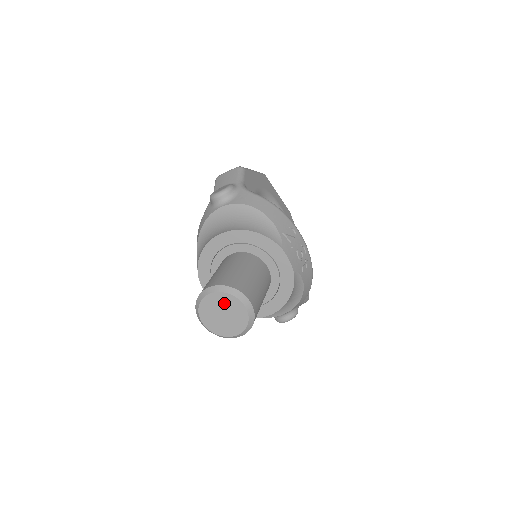
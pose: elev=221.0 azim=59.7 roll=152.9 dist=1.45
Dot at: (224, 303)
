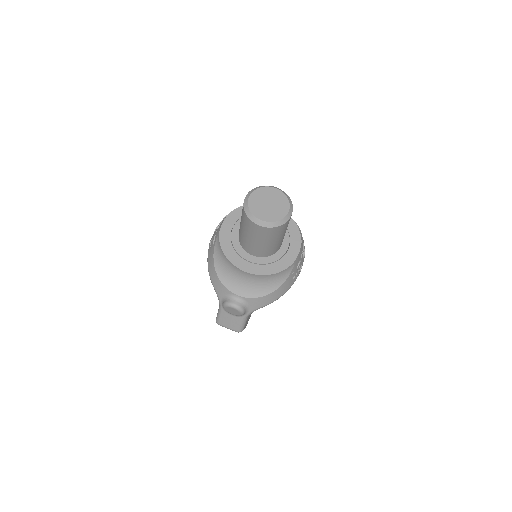
Dot at: (278, 199)
